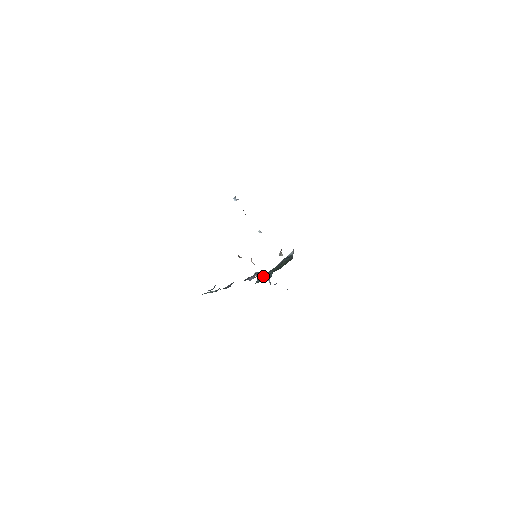
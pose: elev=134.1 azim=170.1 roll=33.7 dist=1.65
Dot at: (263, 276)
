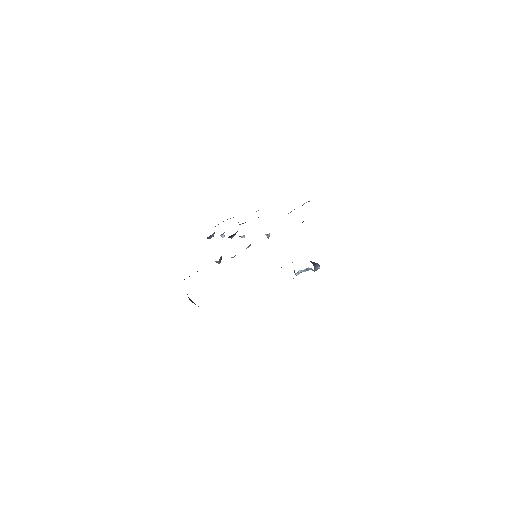
Dot at: occluded
